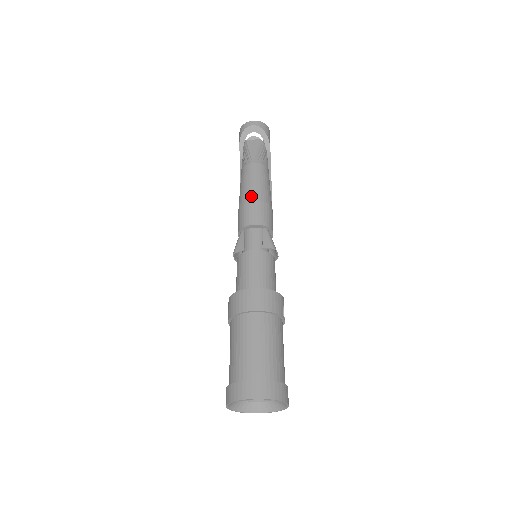
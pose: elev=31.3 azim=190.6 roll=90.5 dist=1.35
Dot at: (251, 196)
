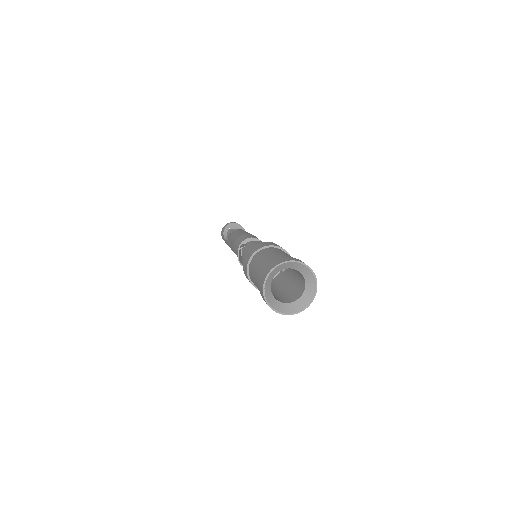
Dot at: (245, 233)
